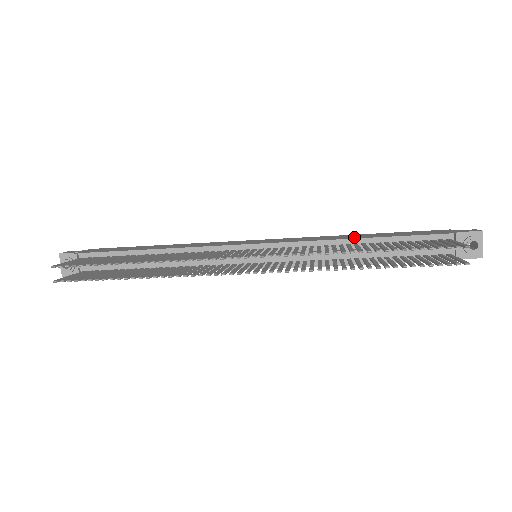
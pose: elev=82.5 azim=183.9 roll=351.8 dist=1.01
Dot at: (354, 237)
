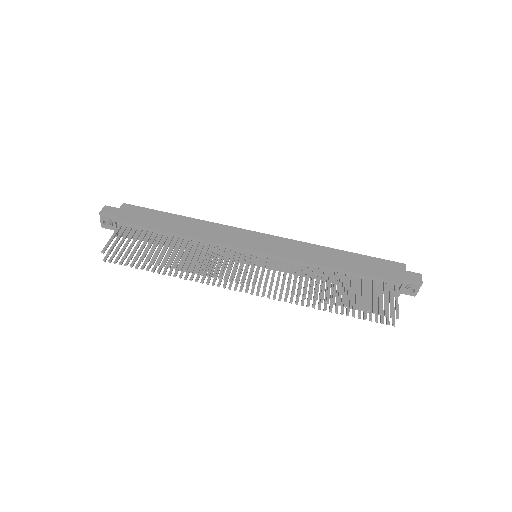
Dot at: (332, 263)
